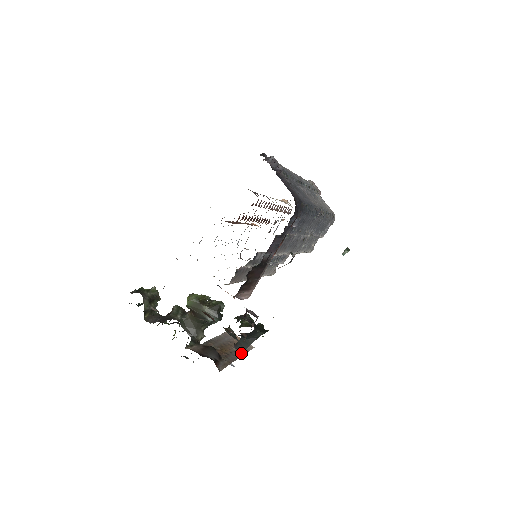
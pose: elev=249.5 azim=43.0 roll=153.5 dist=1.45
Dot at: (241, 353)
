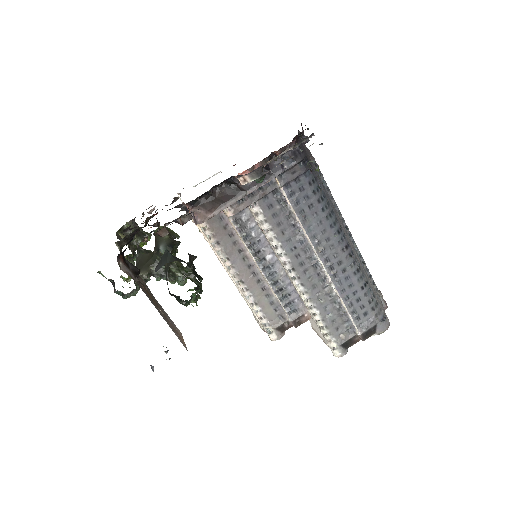
Dot at: (164, 317)
